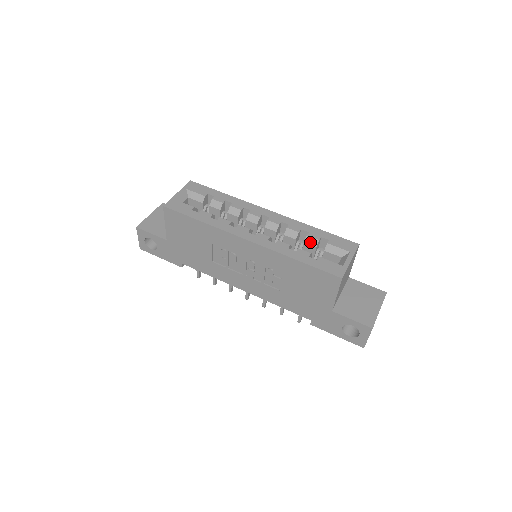
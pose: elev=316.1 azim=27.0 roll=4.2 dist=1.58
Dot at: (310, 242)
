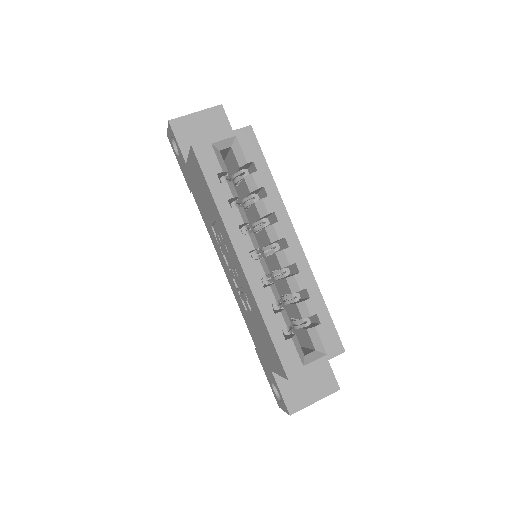
Dot at: (302, 309)
